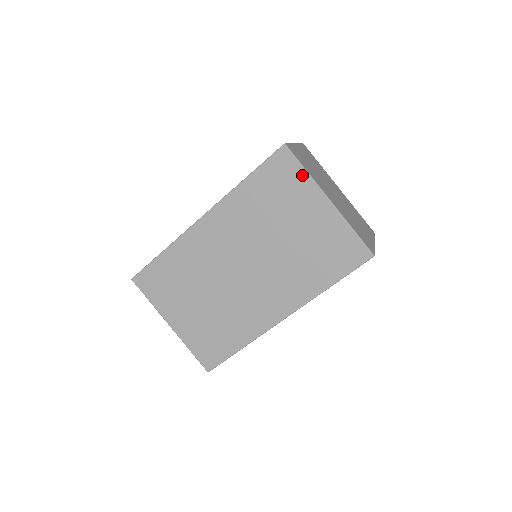
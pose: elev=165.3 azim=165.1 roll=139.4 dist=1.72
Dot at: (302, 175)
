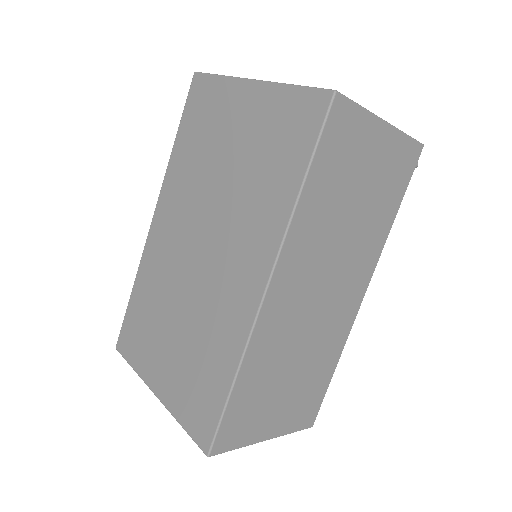
Dot at: (218, 83)
